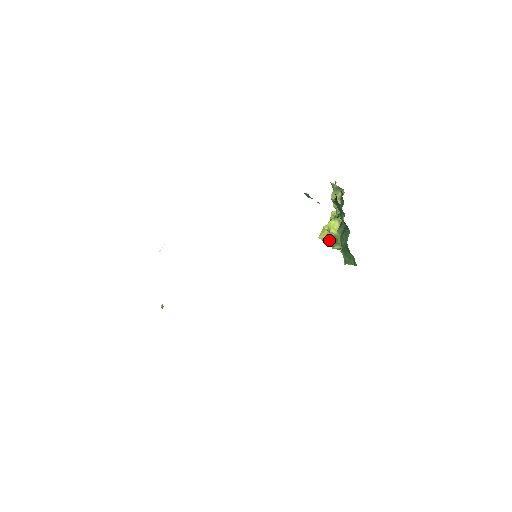
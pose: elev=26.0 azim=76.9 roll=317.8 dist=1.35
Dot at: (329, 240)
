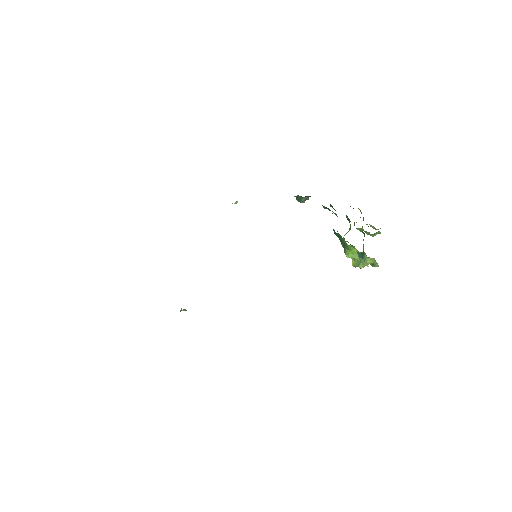
Dot at: (359, 262)
